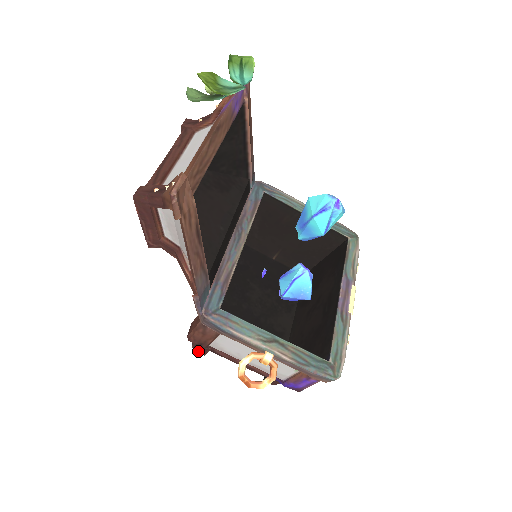
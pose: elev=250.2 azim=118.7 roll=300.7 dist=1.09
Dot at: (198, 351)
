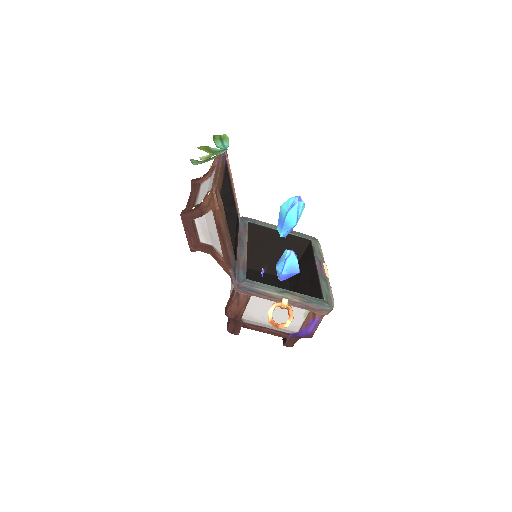
Dot at: (233, 333)
